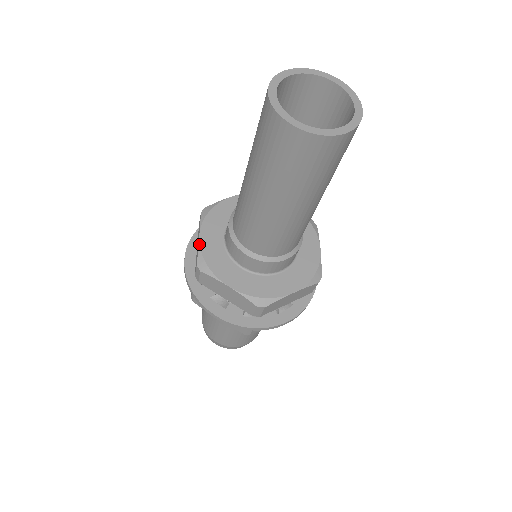
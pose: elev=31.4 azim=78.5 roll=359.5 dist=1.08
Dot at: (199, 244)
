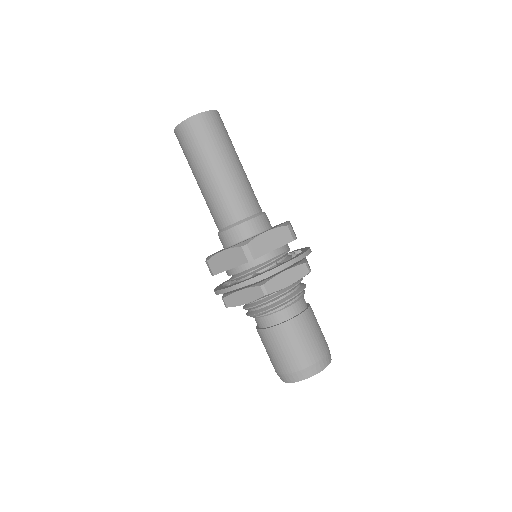
Dot at: occluded
